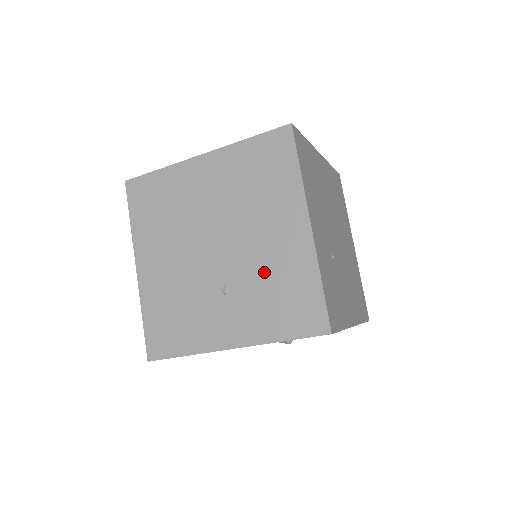
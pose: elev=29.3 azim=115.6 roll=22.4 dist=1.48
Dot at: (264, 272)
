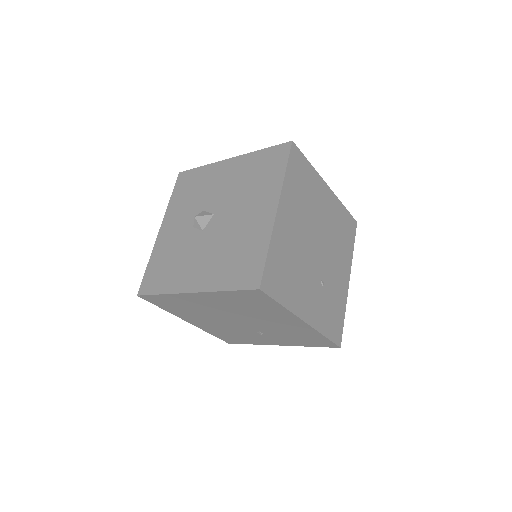
Dot at: (283, 331)
